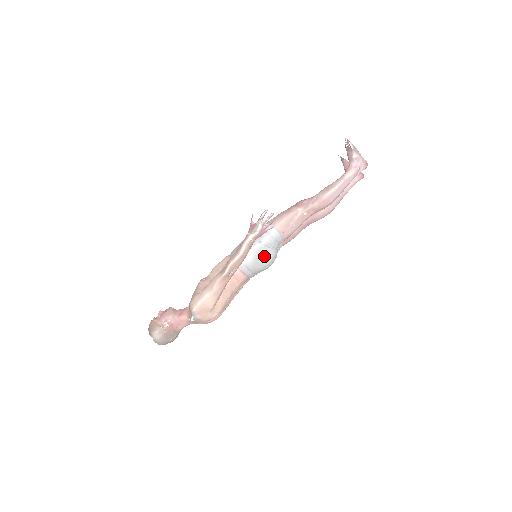
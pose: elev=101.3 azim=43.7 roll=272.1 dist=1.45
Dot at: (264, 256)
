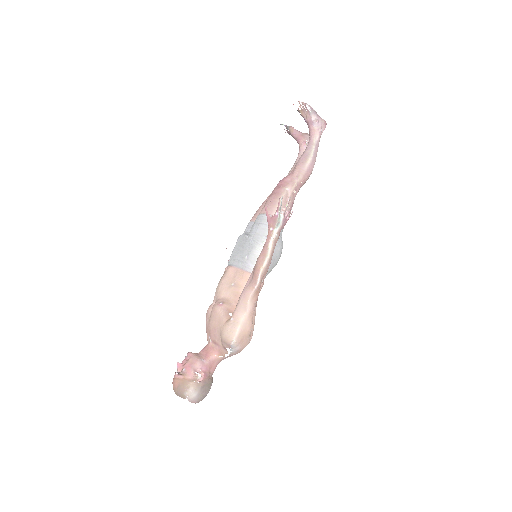
Dot at: (275, 251)
